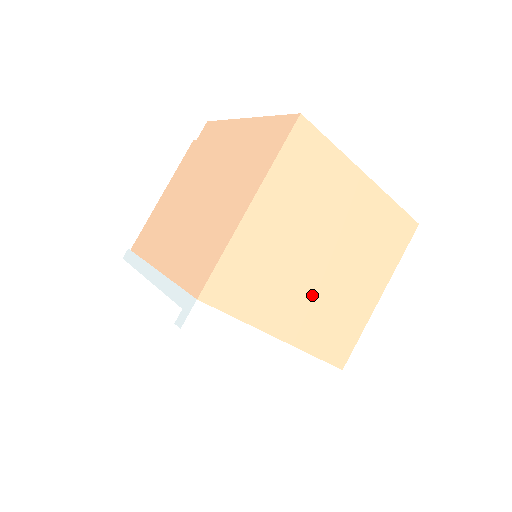
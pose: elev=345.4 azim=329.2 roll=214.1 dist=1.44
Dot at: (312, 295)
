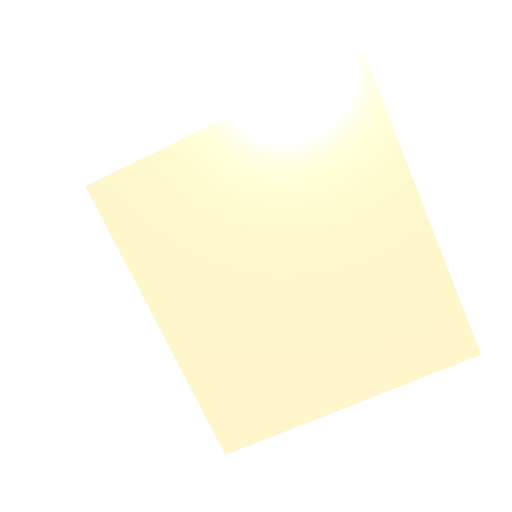
Dot at: (240, 310)
